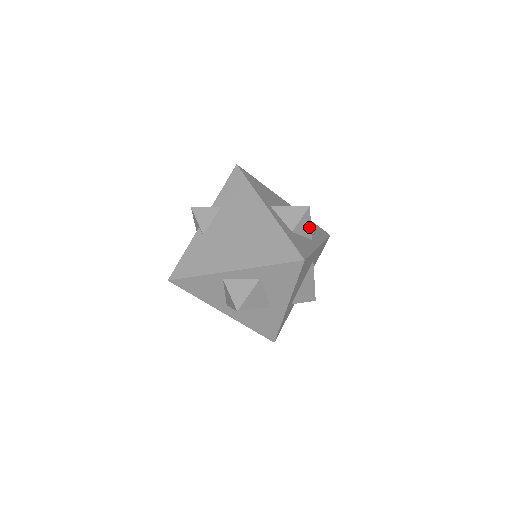
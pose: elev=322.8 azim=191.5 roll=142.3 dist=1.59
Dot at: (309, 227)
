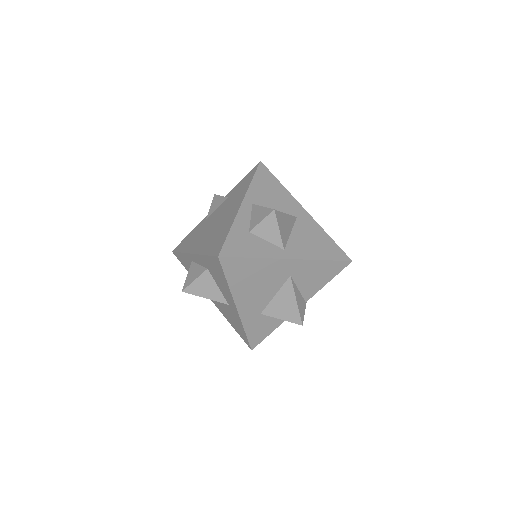
Dot at: (277, 234)
